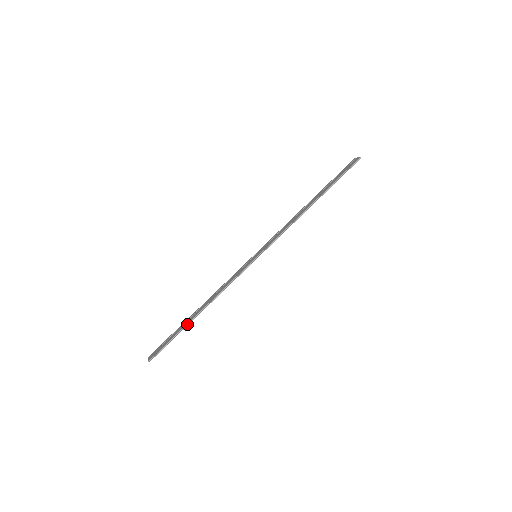
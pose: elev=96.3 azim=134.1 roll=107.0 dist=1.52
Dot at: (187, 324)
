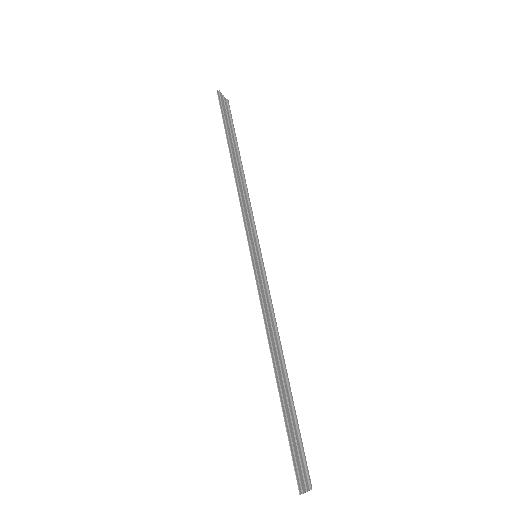
Dot at: (282, 398)
